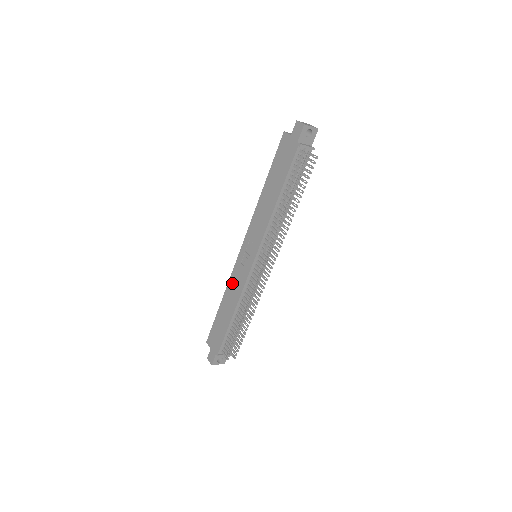
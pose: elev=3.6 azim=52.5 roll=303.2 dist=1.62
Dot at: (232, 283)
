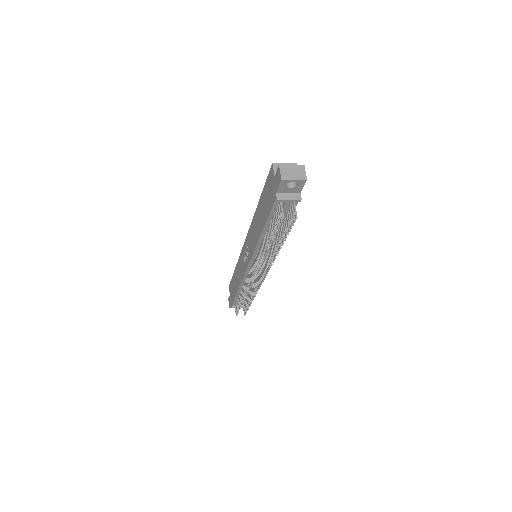
Dot at: (239, 263)
